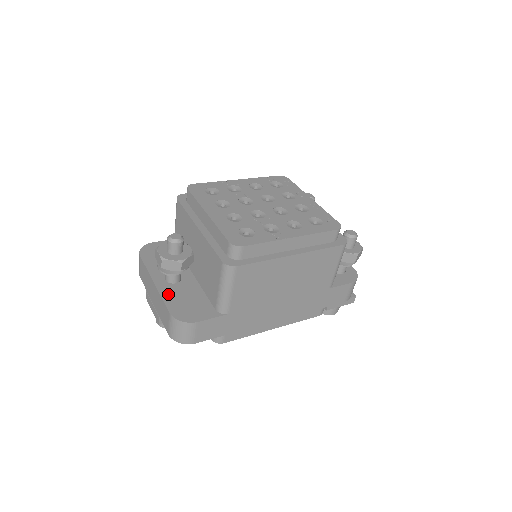
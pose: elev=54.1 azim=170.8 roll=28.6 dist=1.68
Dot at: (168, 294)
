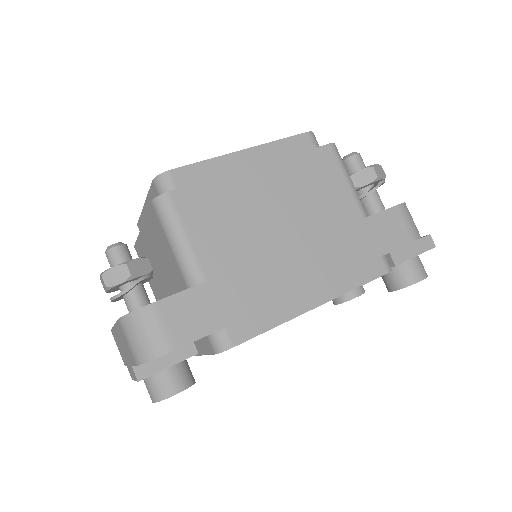
Dot at: occluded
